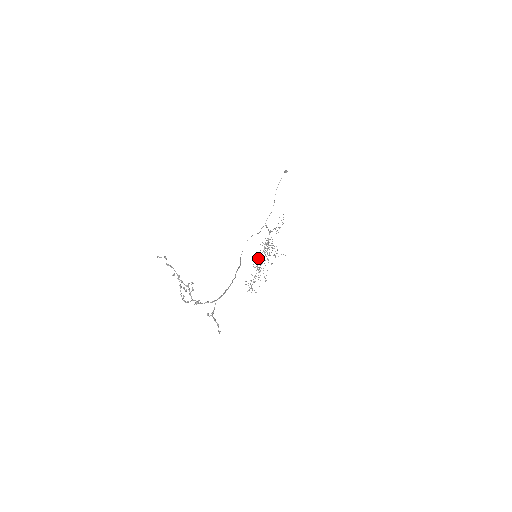
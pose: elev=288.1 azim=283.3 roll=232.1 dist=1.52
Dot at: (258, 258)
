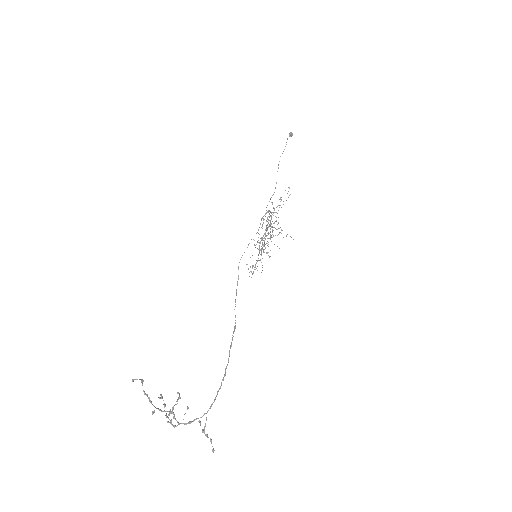
Dot at: occluded
